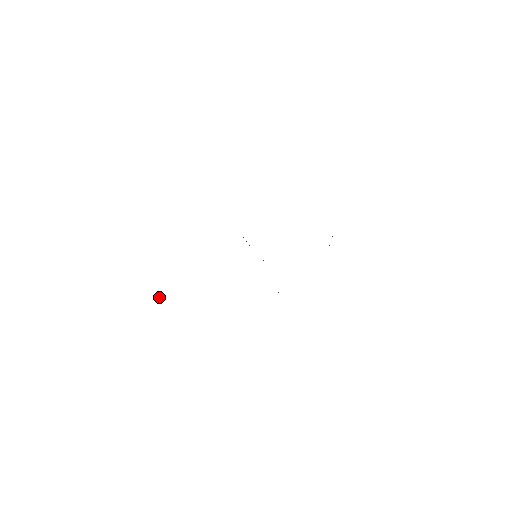
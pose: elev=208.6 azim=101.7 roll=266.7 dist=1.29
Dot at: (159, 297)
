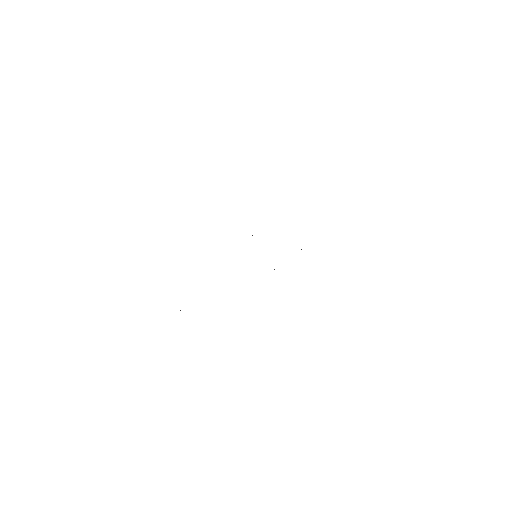
Dot at: occluded
